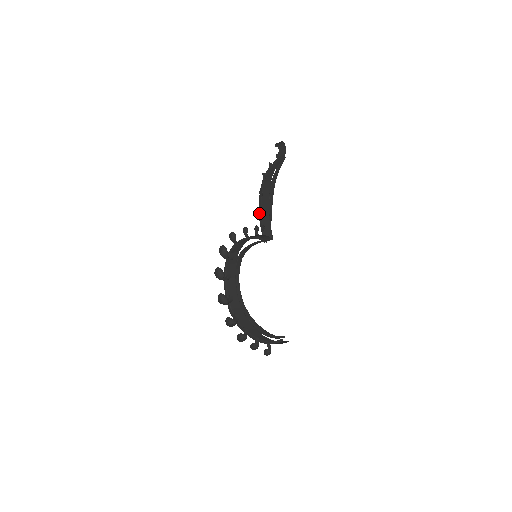
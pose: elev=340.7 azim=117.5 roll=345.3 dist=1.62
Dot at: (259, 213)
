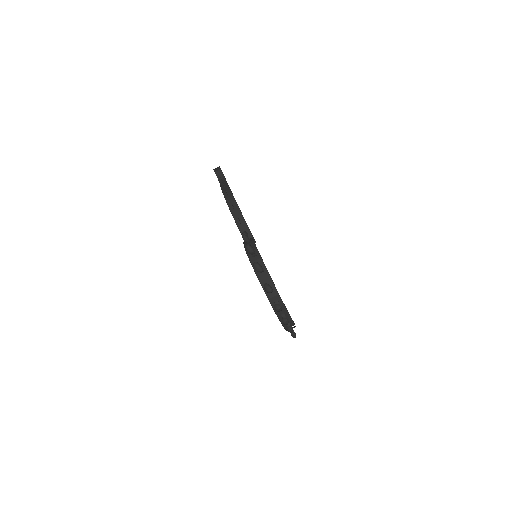
Dot at: (236, 224)
